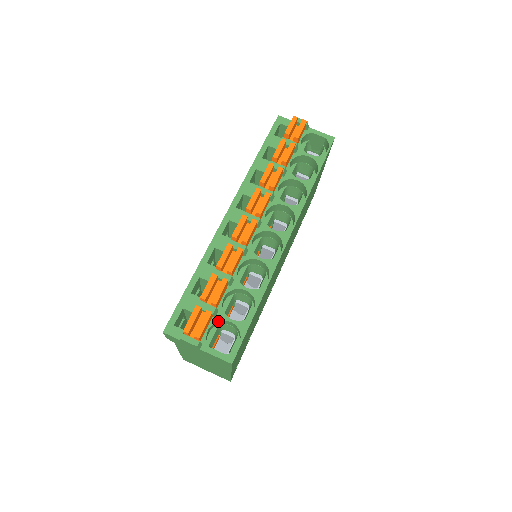
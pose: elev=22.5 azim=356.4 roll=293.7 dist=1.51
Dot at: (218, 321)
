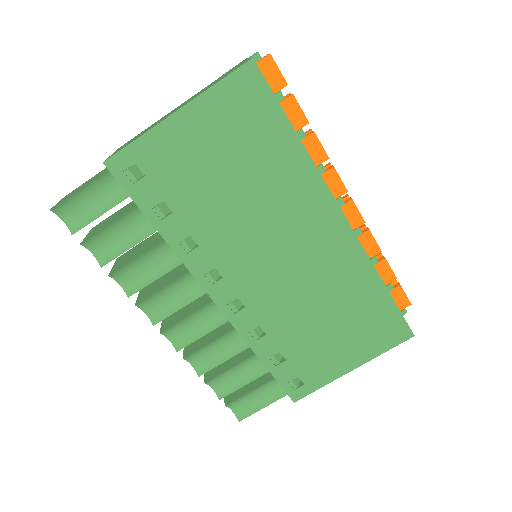
Dot at: occluded
